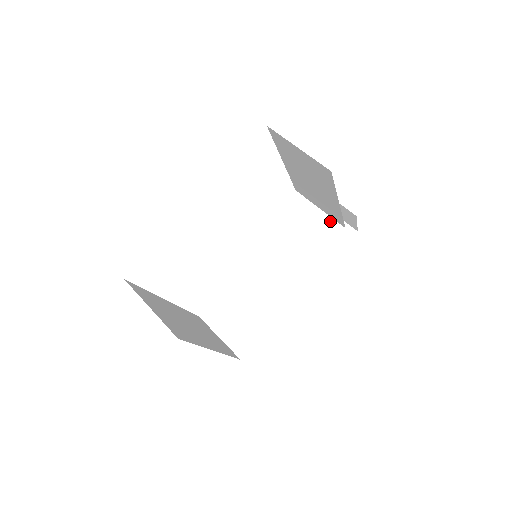
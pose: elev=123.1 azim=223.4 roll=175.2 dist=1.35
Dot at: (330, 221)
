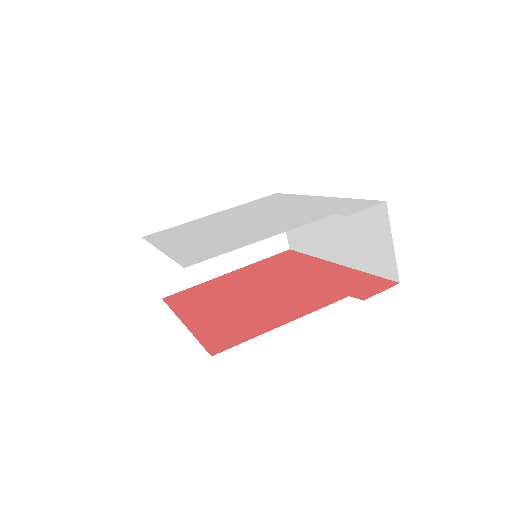
Dot at: (385, 246)
